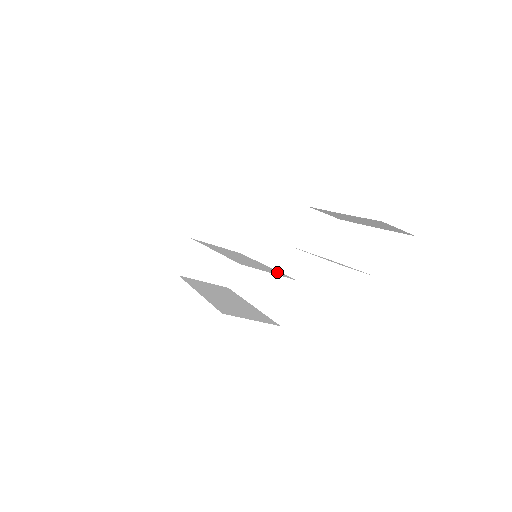
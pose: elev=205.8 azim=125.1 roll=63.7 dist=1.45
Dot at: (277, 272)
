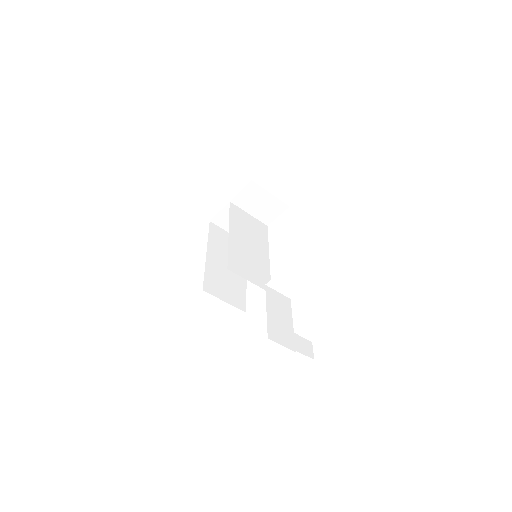
Dot at: (265, 276)
